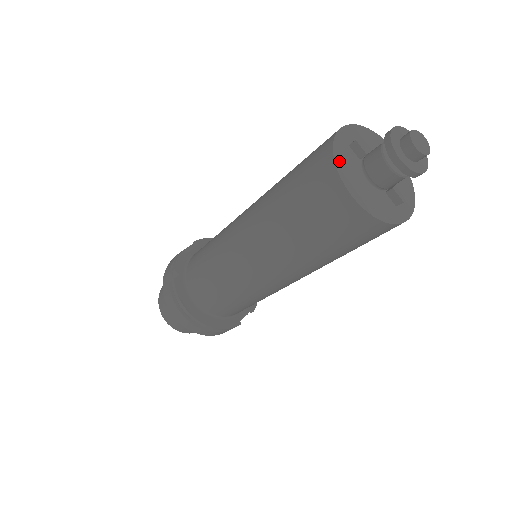
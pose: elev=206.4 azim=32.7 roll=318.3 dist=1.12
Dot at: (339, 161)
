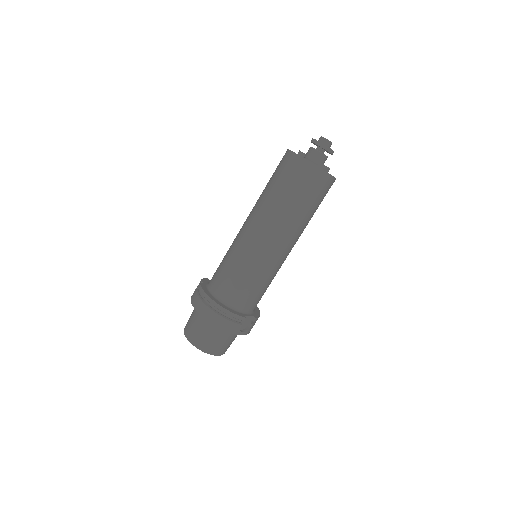
Dot at: occluded
